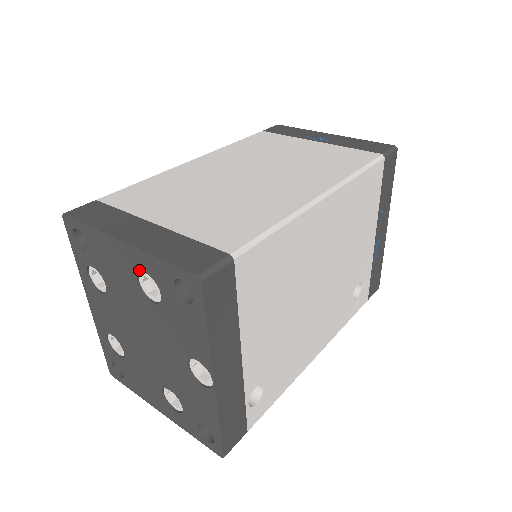
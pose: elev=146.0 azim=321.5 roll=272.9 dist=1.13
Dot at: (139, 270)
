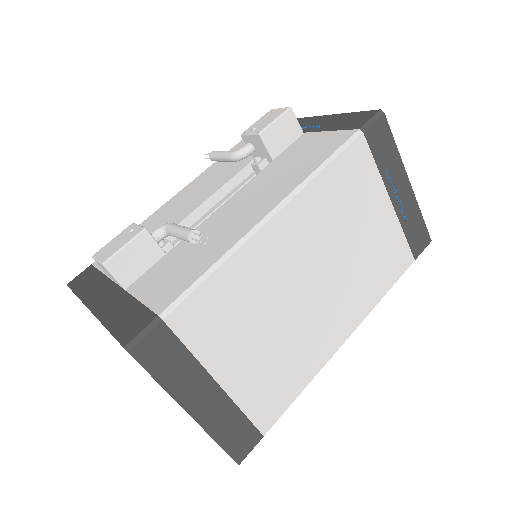
Dot at: occluded
